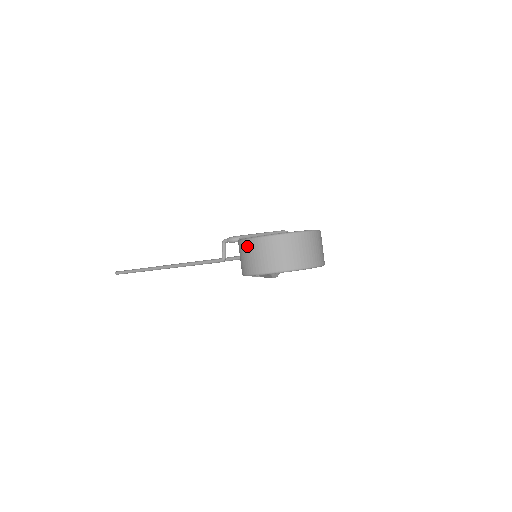
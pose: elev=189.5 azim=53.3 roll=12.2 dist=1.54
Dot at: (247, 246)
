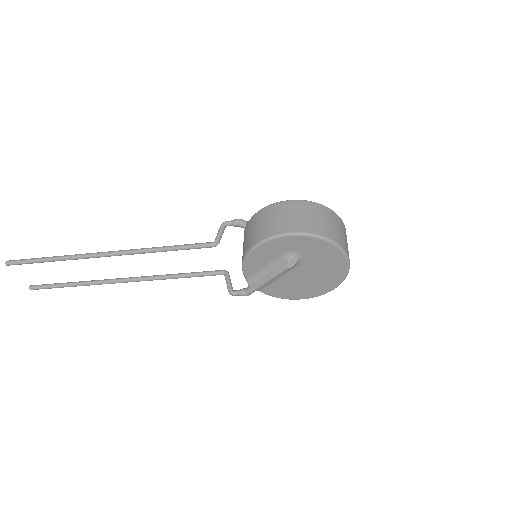
Dot at: (274, 208)
